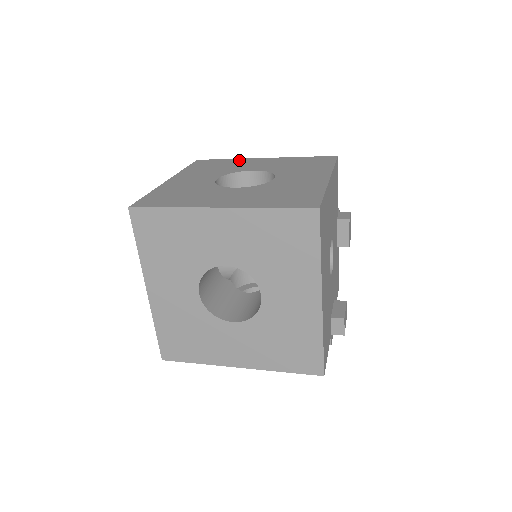
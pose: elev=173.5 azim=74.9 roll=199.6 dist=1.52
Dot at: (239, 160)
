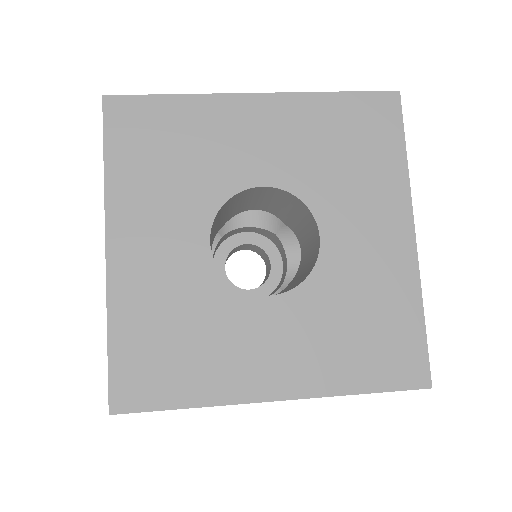
Dot at: (206, 108)
